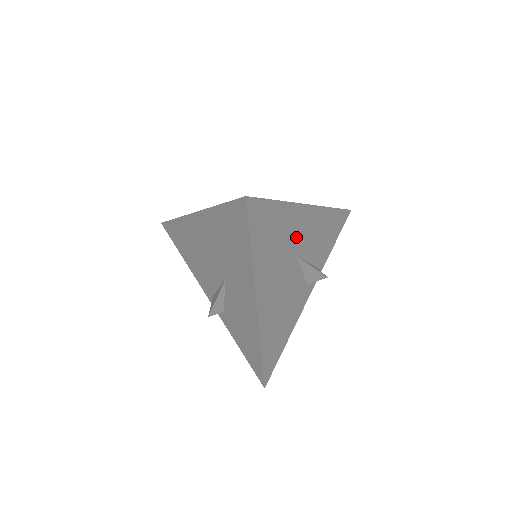
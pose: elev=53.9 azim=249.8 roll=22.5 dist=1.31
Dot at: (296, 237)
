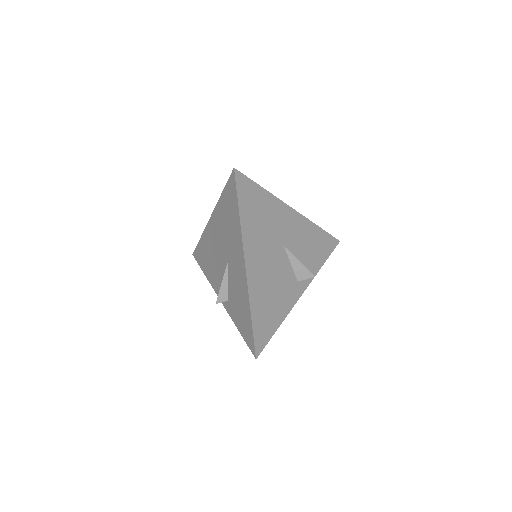
Dot at: (282, 228)
